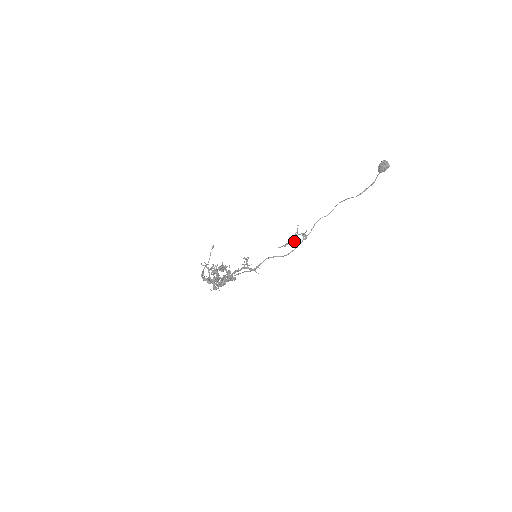
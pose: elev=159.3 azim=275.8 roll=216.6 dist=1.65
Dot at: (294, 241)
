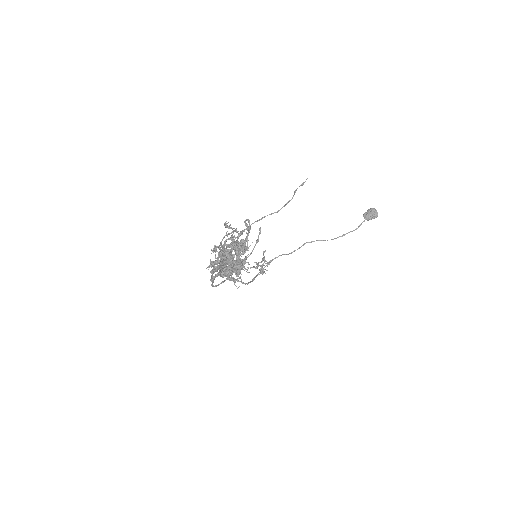
Dot at: (267, 266)
